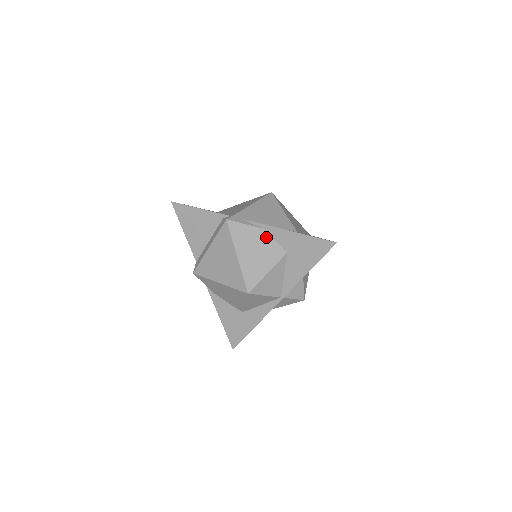
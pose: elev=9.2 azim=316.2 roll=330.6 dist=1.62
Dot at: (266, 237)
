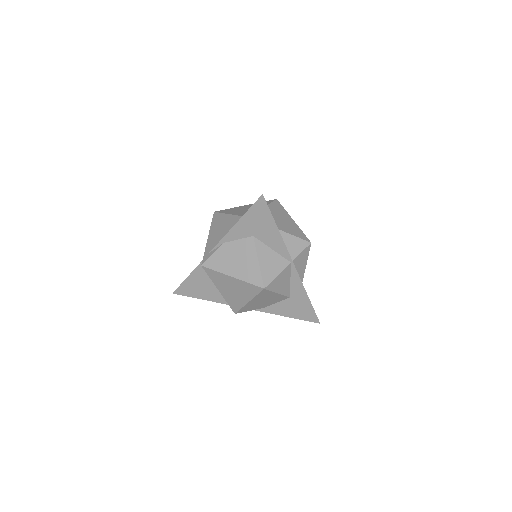
Dot at: (232, 245)
